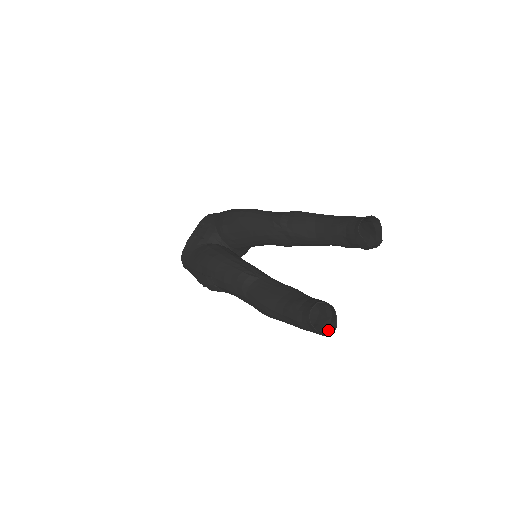
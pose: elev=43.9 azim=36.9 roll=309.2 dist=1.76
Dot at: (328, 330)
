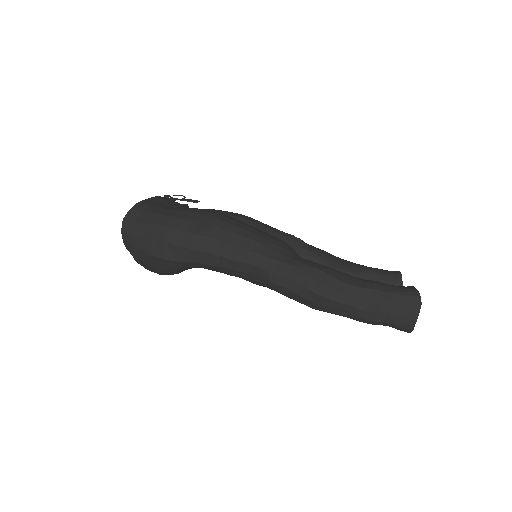
Dot at: (401, 329)
